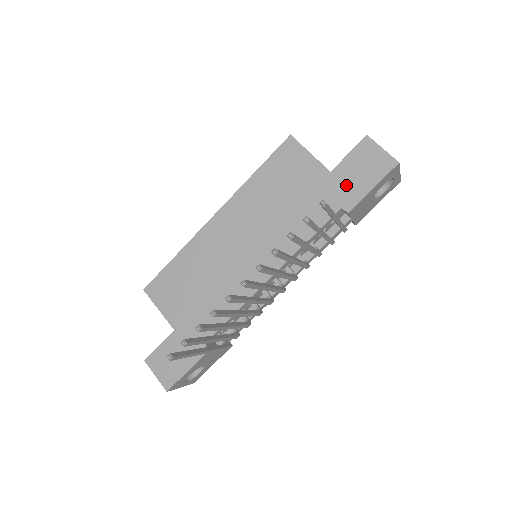
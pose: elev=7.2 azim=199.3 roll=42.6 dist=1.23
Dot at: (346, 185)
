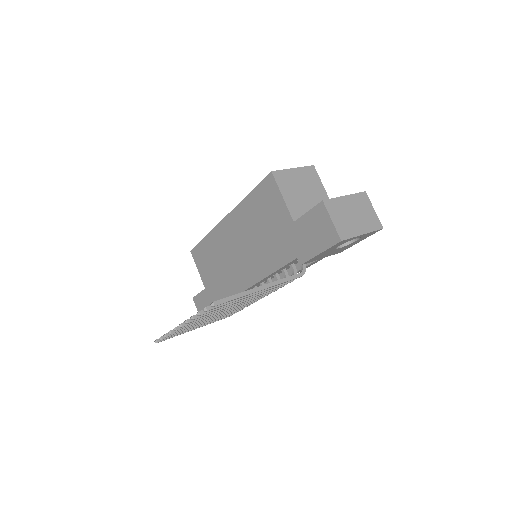
Dot at: (302, 240)
